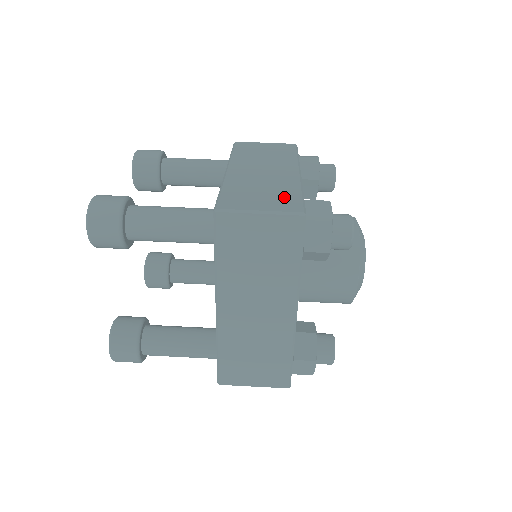
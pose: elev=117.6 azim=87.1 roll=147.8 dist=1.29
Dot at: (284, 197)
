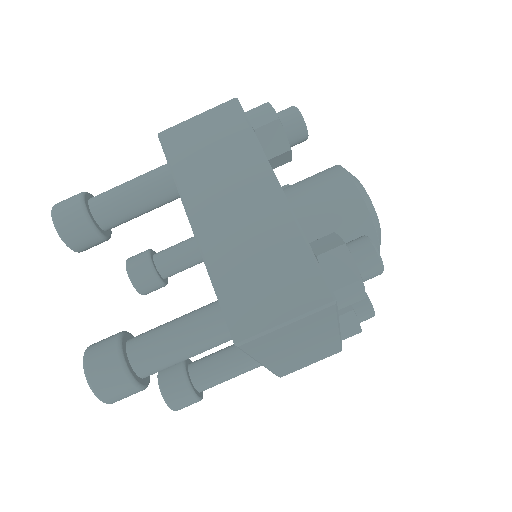
Dot at: (295, 272)
